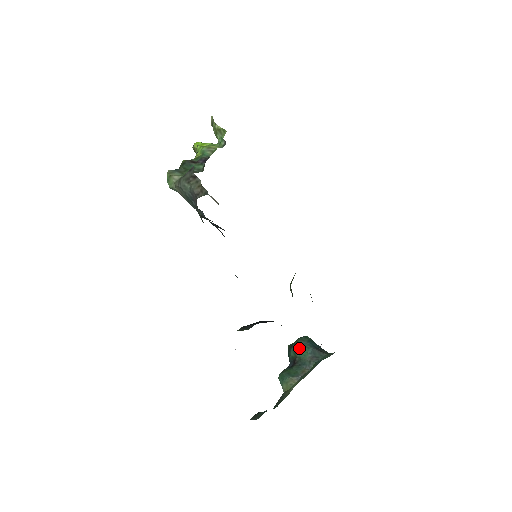
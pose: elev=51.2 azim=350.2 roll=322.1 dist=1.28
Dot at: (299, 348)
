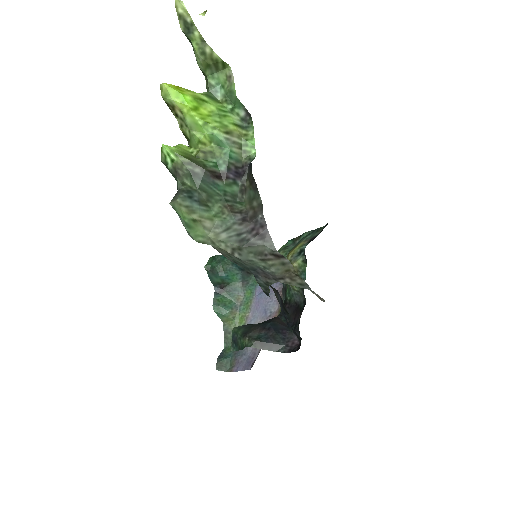
Dot at: (228, 276)
